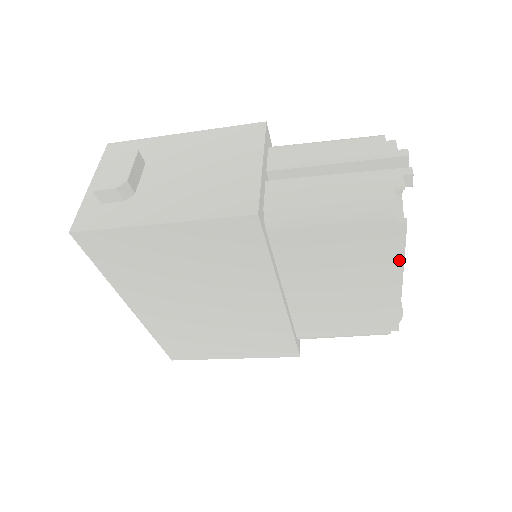
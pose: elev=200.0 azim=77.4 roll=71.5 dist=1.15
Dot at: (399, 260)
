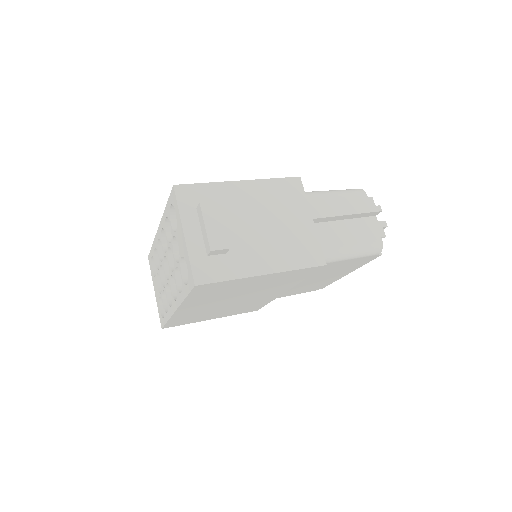
Dot at: (360, 266)
